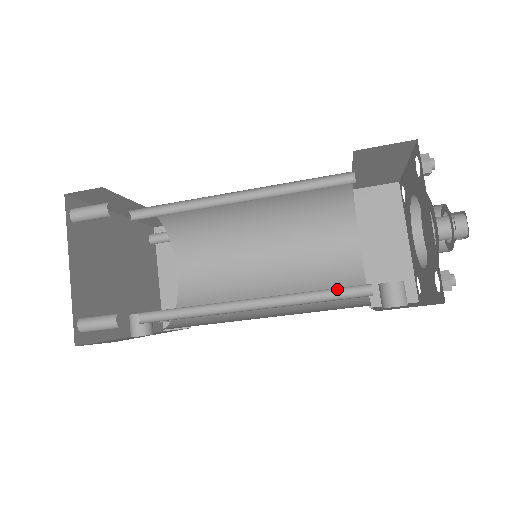
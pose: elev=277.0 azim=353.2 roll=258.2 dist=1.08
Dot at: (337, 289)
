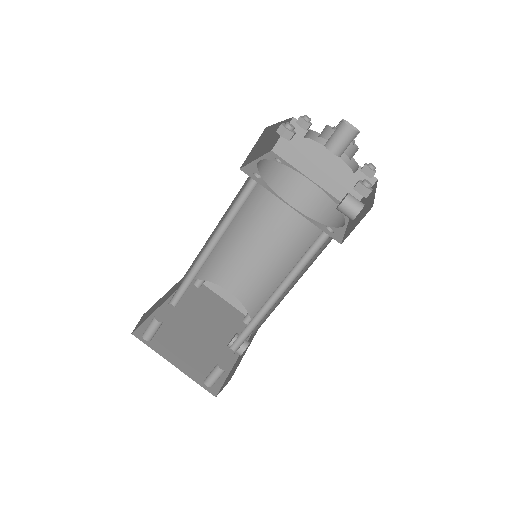
Dot at: (311, 246)
